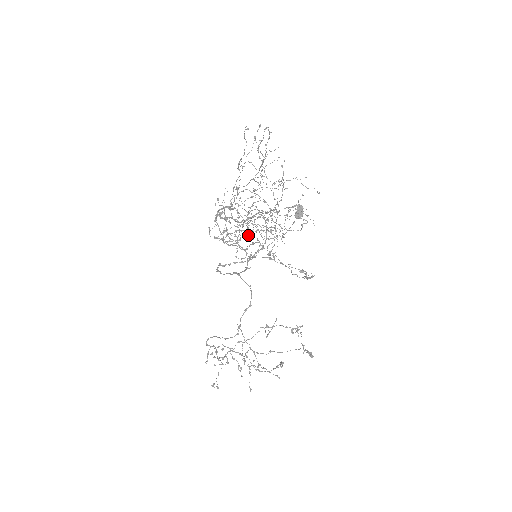
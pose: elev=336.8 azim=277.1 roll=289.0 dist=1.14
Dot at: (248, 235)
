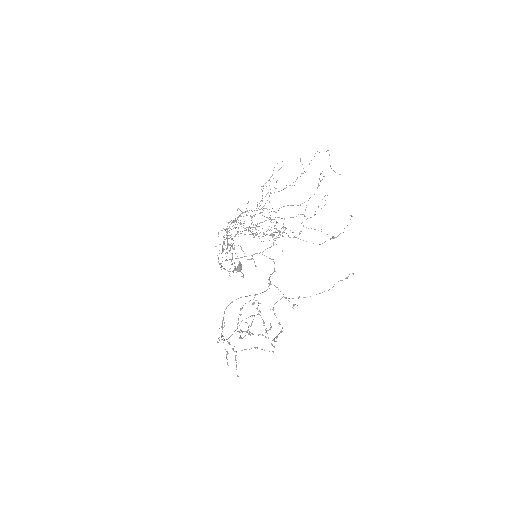
Dot at: (232, 254)
